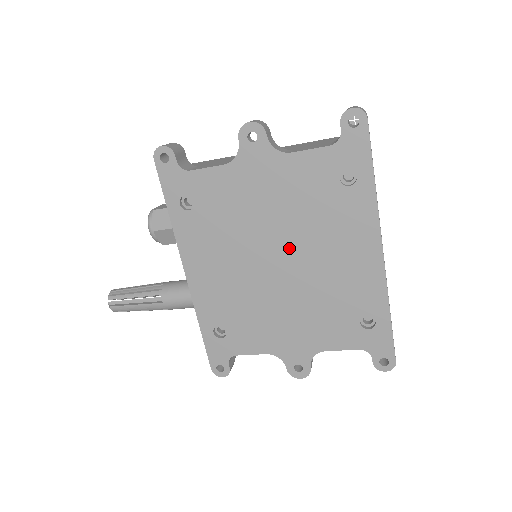
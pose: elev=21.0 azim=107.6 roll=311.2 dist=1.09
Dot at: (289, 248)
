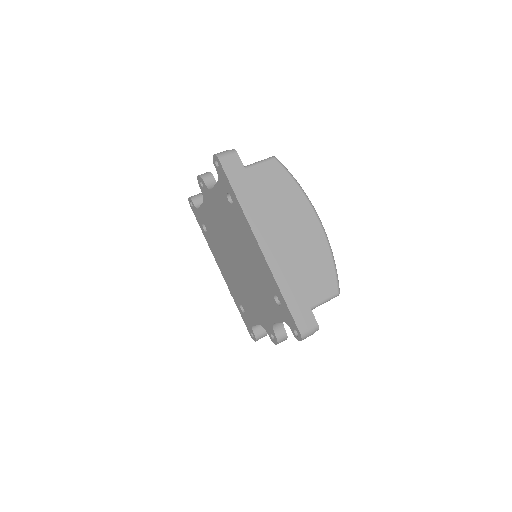
Dot at: (235, 249)
